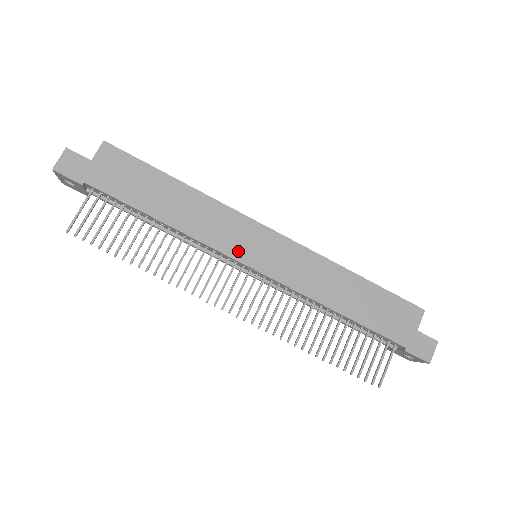
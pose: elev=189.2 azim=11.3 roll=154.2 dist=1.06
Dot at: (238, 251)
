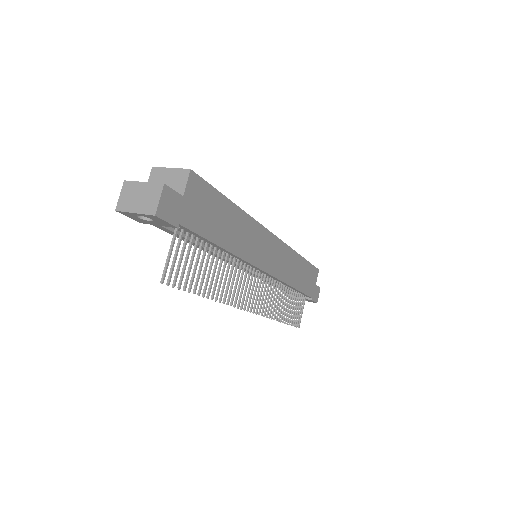
Dot at: (261, 261)
